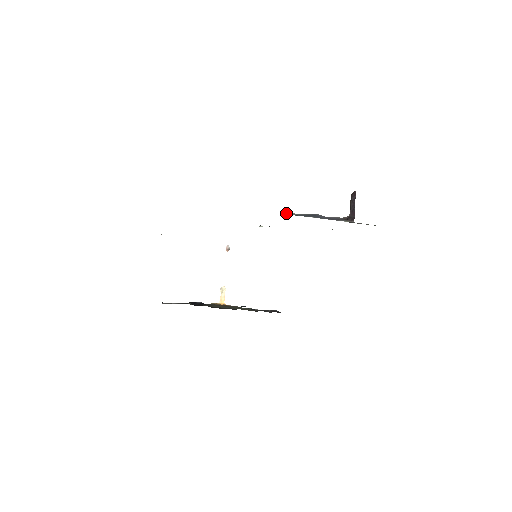
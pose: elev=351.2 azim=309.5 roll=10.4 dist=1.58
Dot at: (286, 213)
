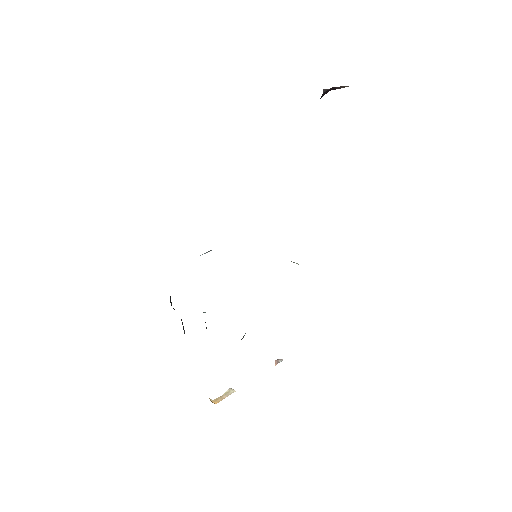
Dot at: occluded
